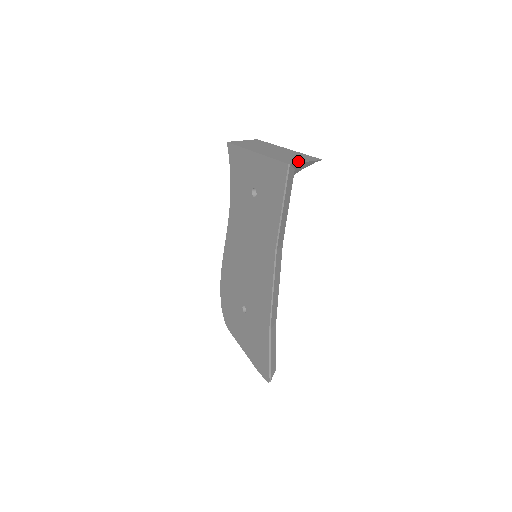
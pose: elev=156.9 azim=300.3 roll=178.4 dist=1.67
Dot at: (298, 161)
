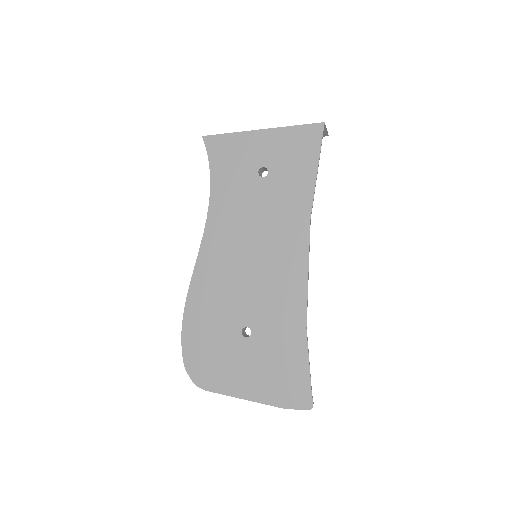
Dot at: occluded
